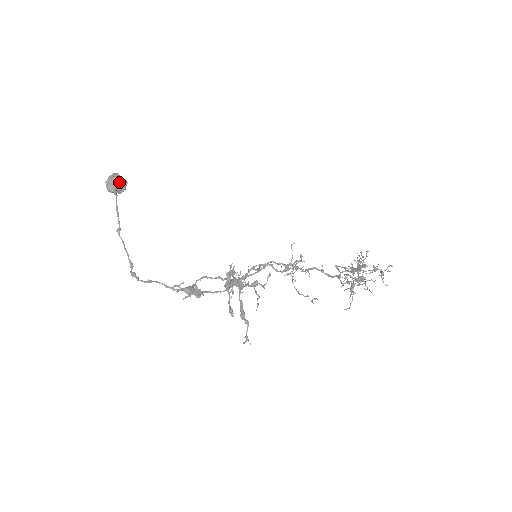
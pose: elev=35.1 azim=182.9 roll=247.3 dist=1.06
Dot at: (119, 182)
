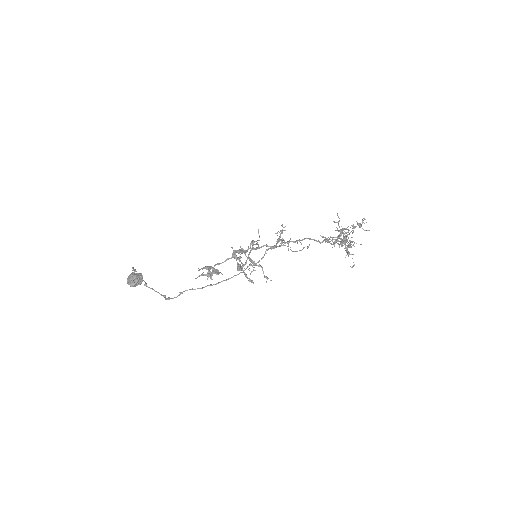
Dot at: (136, 275)
